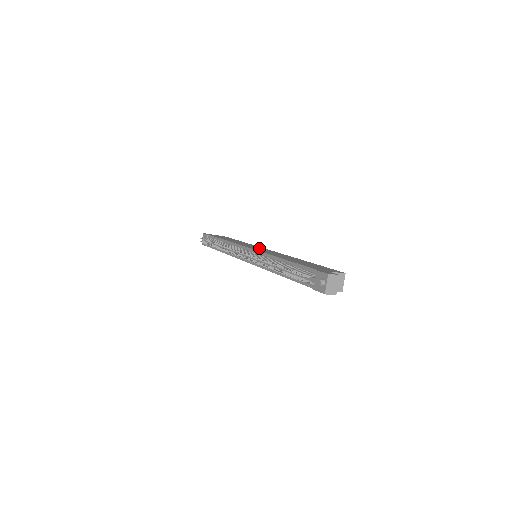
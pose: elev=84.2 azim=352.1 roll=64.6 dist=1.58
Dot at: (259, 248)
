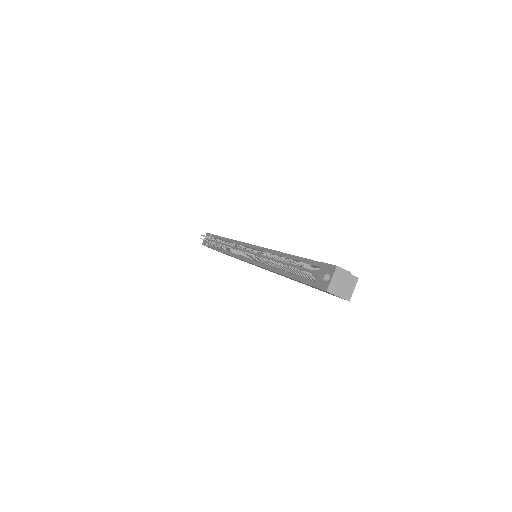
Dot at: occluded
